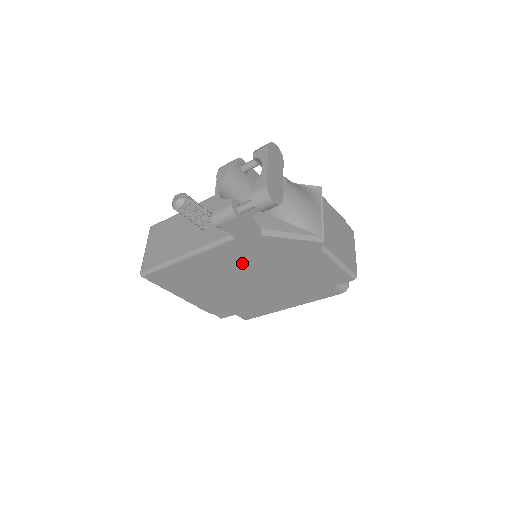
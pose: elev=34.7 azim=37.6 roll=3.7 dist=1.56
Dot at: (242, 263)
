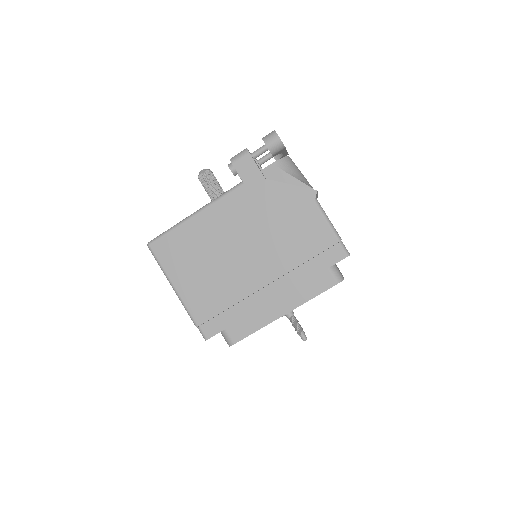
Dot at: (244, 222)
